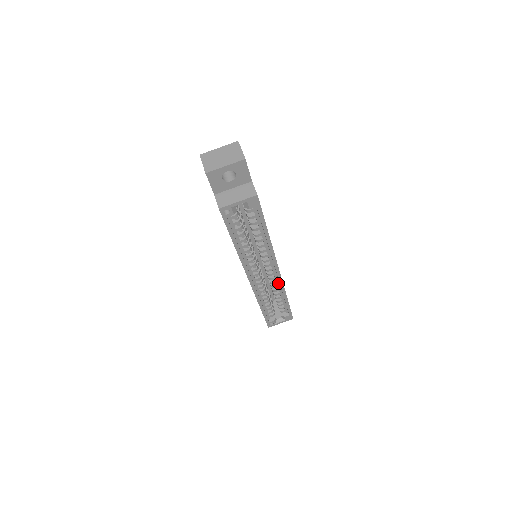
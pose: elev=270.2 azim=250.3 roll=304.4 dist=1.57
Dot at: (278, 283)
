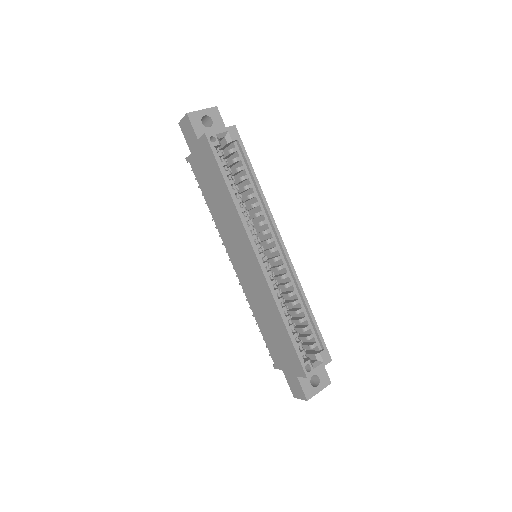
Dot at: (291, 278)
